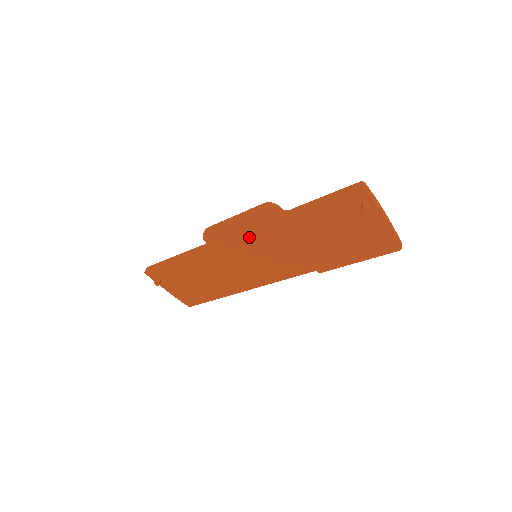
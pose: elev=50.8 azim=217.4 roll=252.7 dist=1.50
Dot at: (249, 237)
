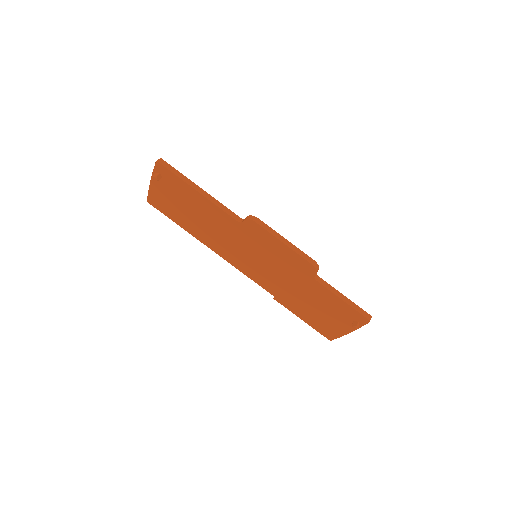
Dot at: (275, 254)
